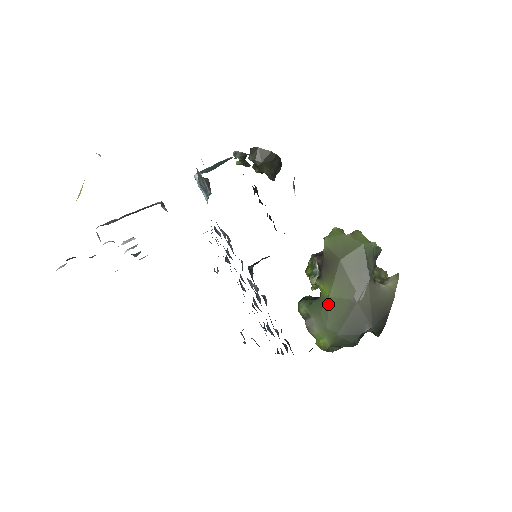
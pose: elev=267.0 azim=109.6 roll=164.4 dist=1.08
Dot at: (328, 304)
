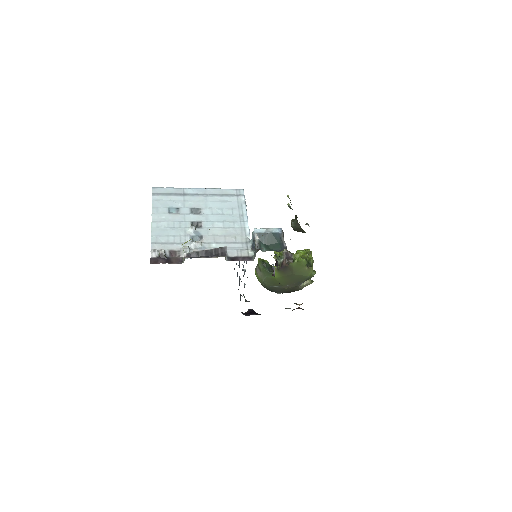
Dot at: (272, 279)
